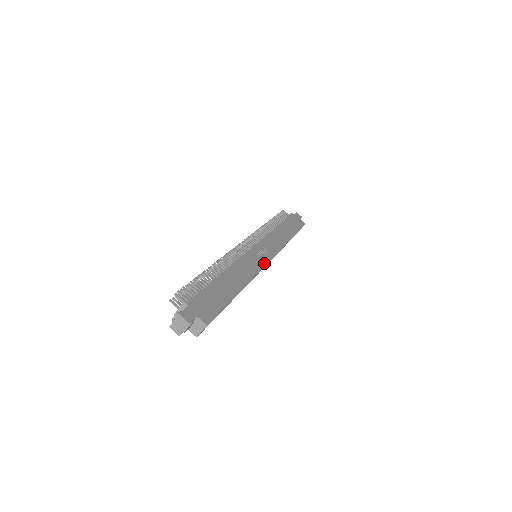
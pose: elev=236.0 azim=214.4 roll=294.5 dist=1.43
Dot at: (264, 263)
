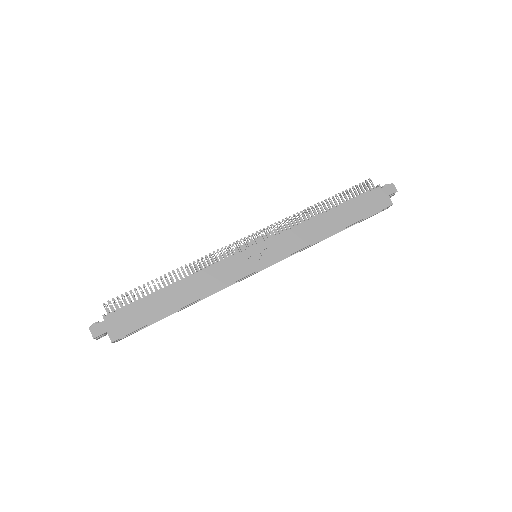
Dot at: (249, 272)
